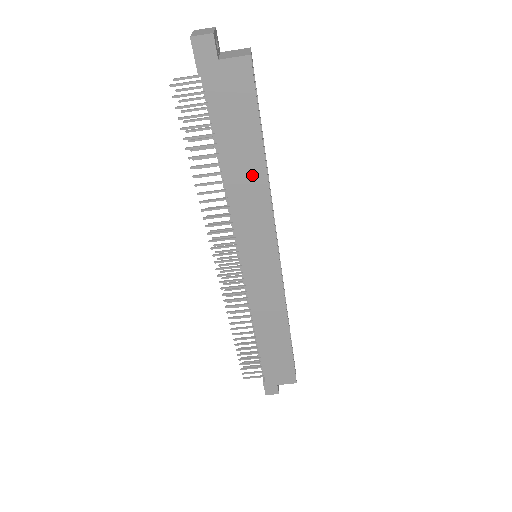
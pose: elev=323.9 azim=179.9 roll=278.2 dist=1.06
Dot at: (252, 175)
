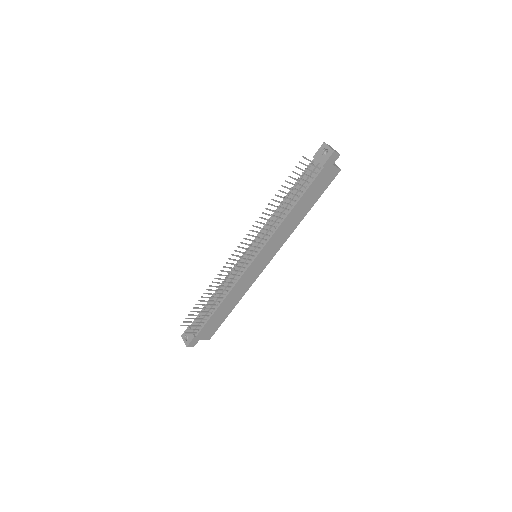
Dot at: (298, 217)
